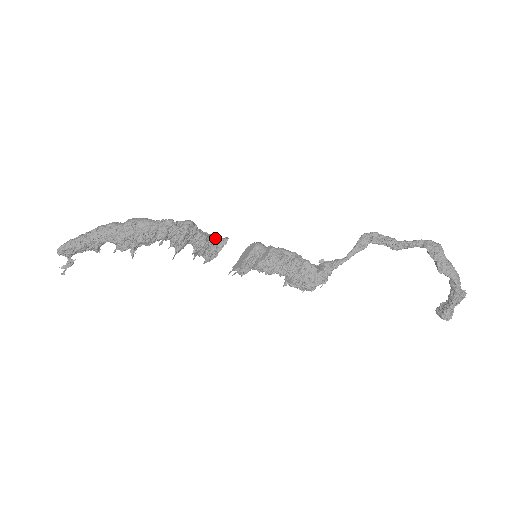
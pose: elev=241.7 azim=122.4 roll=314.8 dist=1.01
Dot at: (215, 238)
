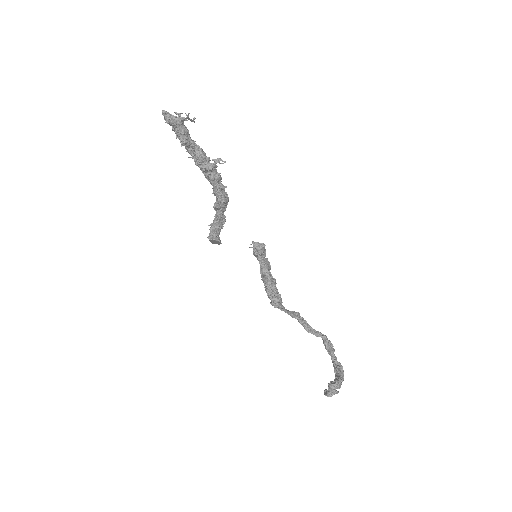
Dot at: occluded
